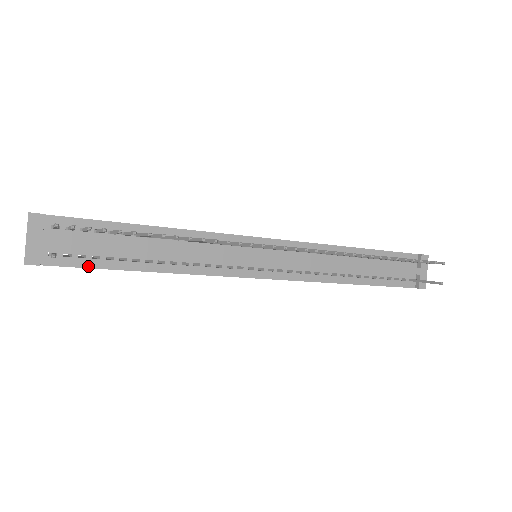
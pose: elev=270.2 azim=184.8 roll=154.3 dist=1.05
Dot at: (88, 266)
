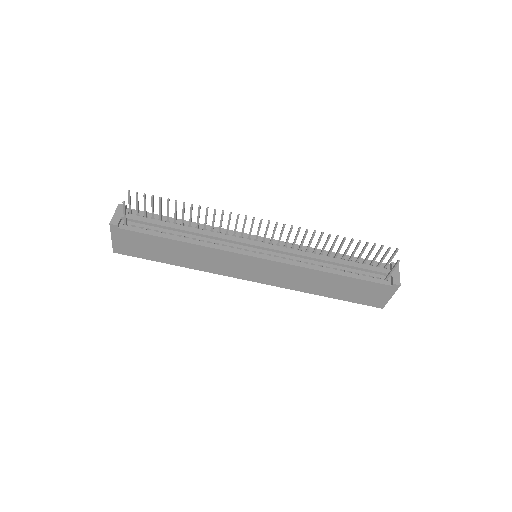
Dot at: (143, 232)
